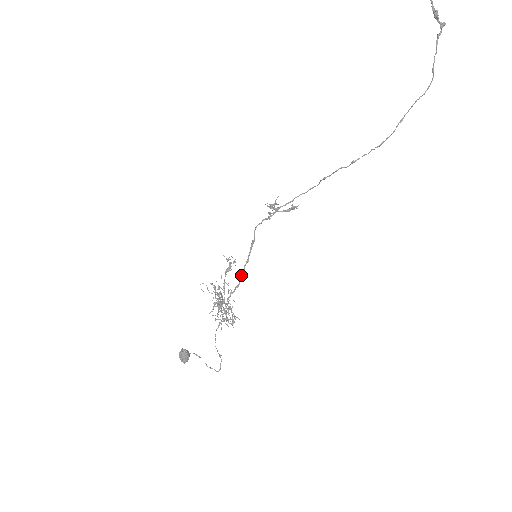
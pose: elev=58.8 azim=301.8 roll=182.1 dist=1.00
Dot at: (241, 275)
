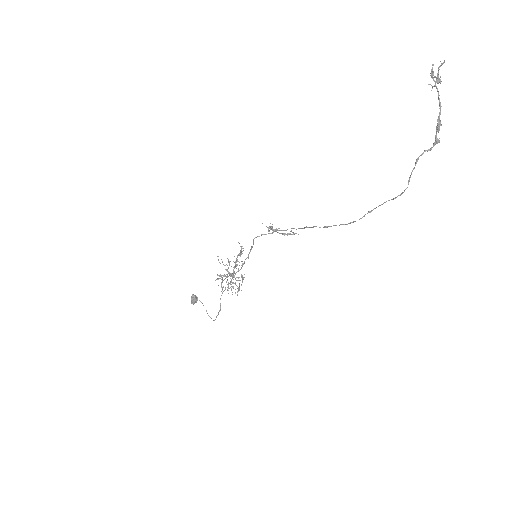
Dot at: (242, 265)
